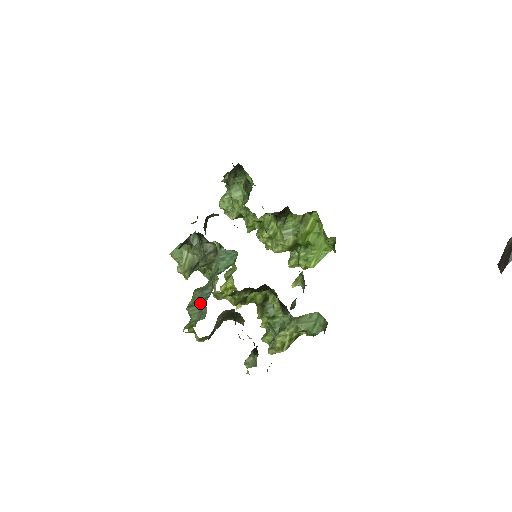
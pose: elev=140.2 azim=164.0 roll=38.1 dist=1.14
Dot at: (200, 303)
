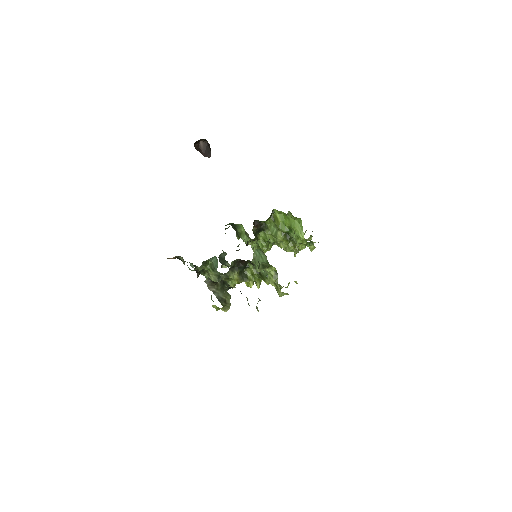
Dot at: occluded
